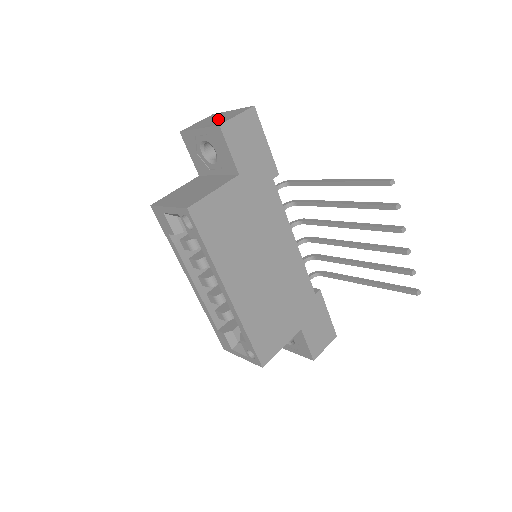
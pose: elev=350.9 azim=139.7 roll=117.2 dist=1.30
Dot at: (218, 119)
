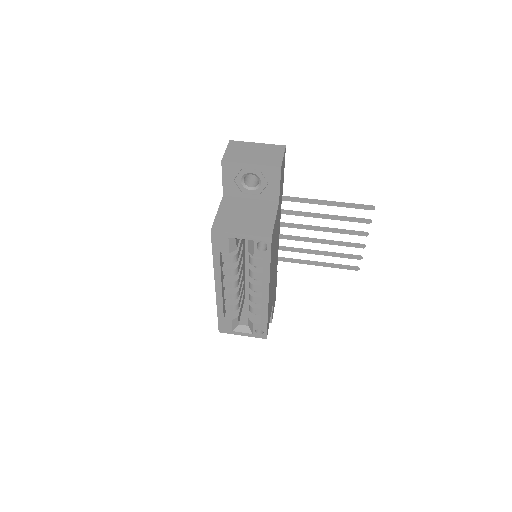
Dot at: (261, 155)
